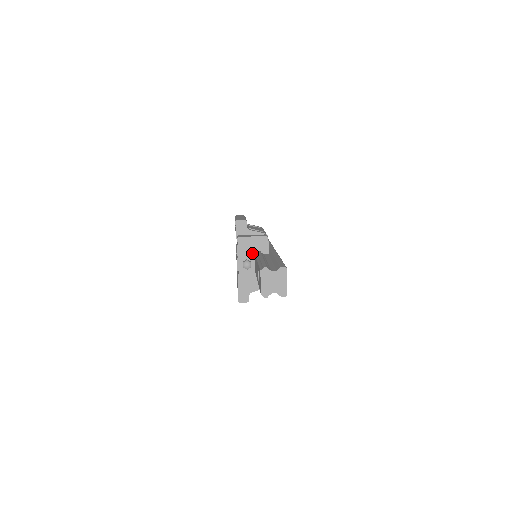
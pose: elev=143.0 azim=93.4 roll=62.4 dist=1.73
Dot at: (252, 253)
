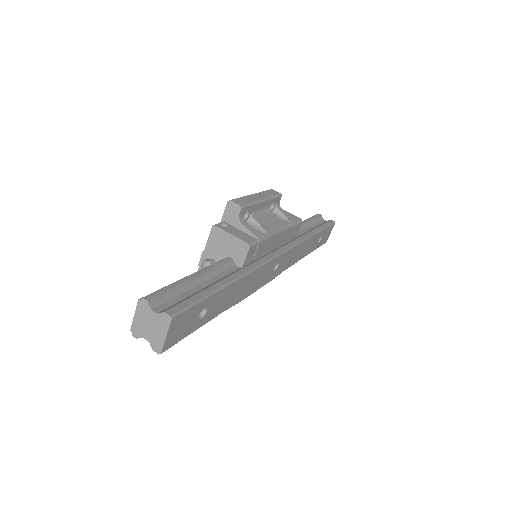
Dot at: (222, 255)
